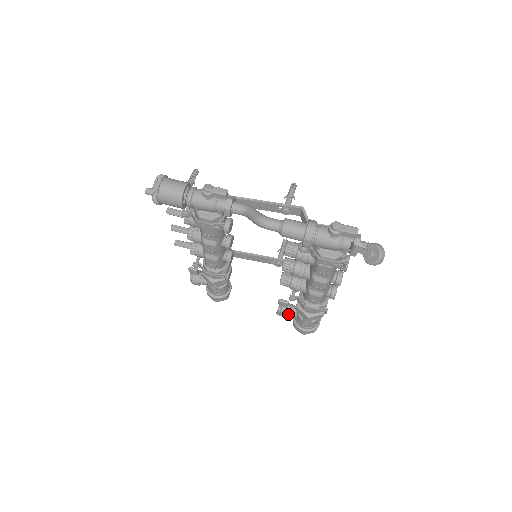
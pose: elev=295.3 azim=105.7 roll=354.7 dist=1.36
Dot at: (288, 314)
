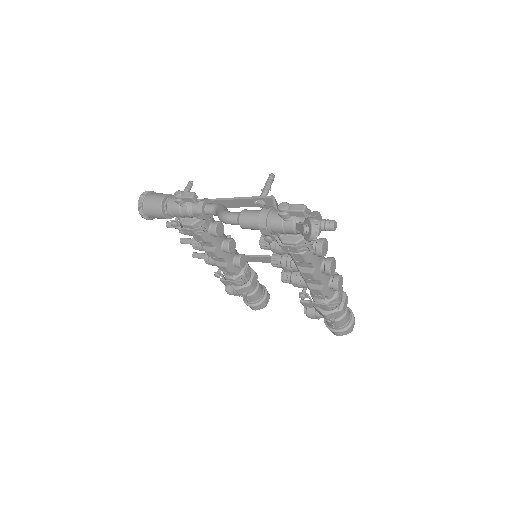
Dot at: (313, 315)
